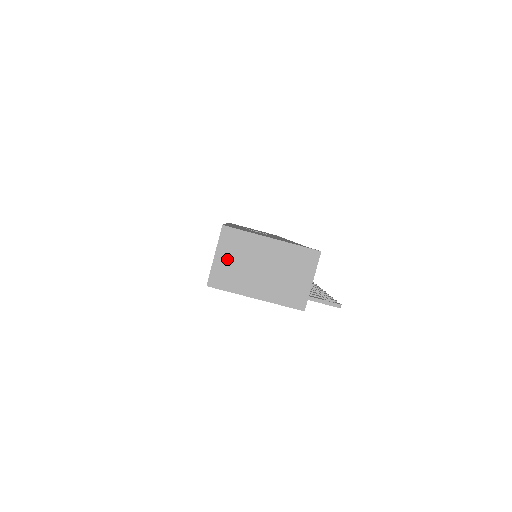
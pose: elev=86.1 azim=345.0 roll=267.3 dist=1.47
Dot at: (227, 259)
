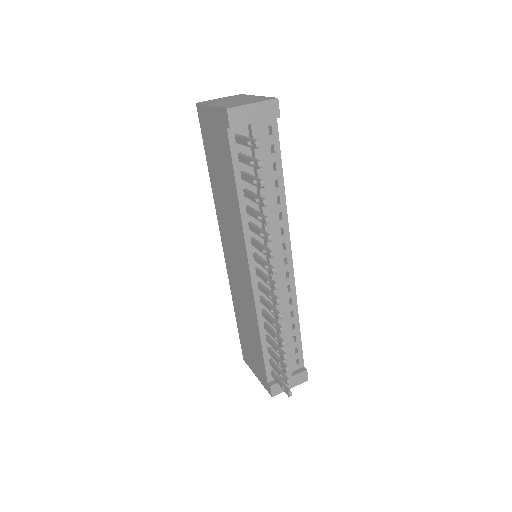
Dot at: (223, 99)
